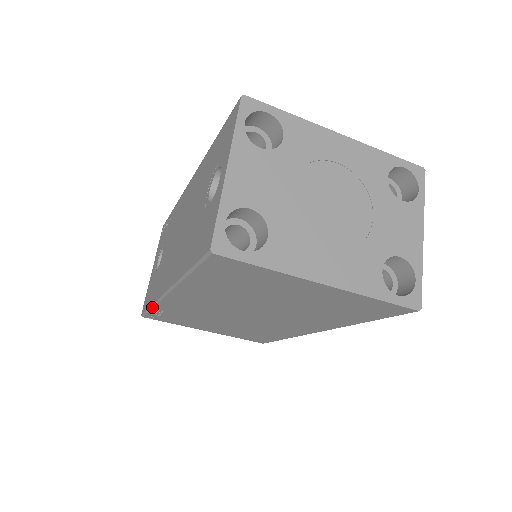
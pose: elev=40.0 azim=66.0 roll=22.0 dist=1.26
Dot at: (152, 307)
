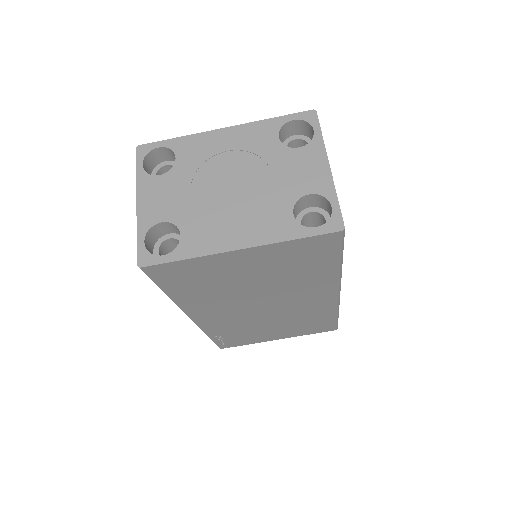
Dot at: occluded
